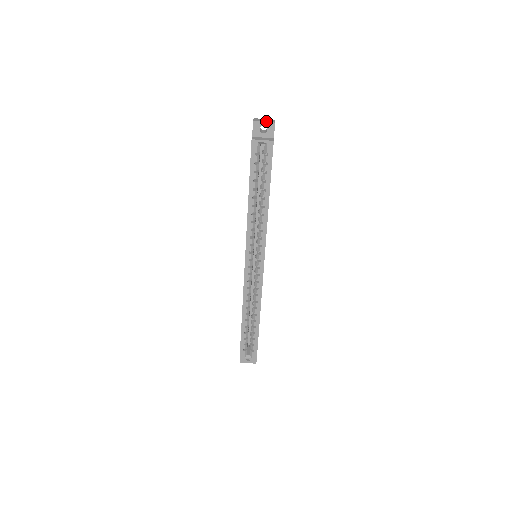
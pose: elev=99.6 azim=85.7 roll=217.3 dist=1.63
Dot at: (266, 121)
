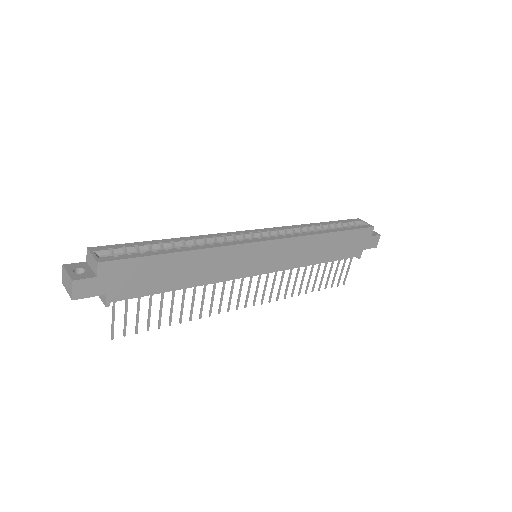
Dot at: occluded
